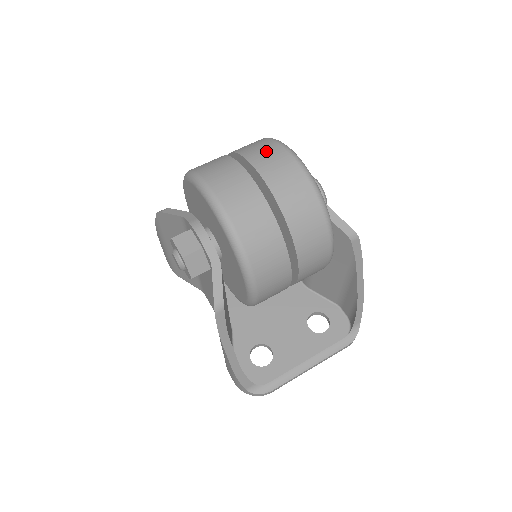
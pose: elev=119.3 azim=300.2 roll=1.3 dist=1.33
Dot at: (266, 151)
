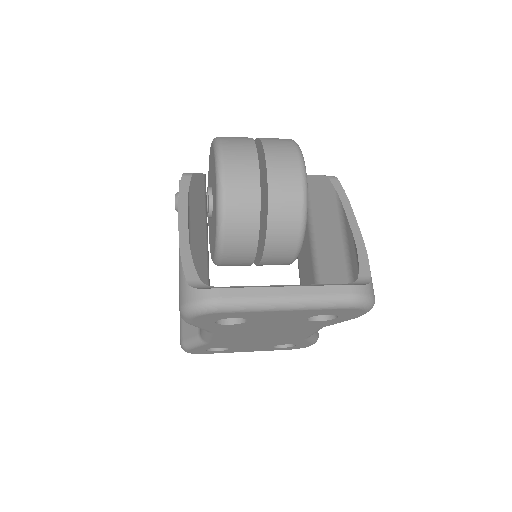
Dot at: occluded
